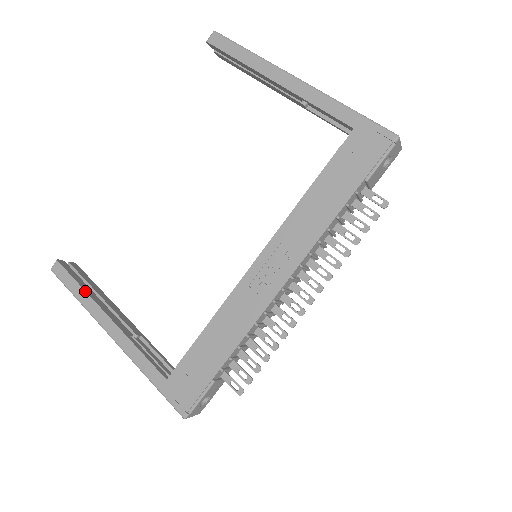
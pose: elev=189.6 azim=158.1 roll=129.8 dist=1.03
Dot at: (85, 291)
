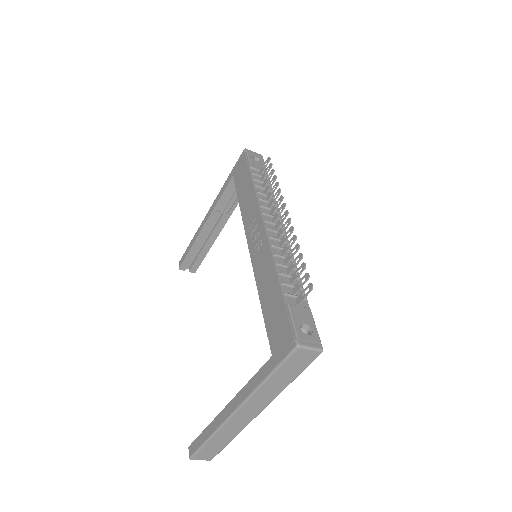
Dot at: (209, 425)
